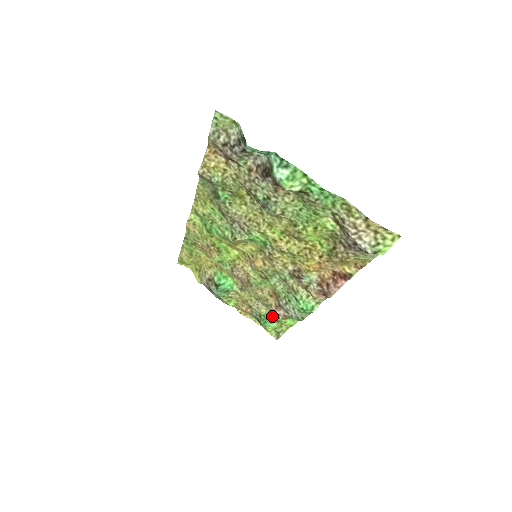
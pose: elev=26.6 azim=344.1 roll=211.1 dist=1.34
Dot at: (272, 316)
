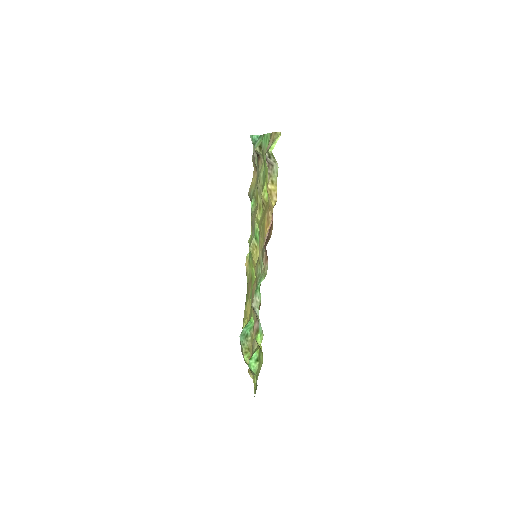
Dot at: (257, 349)
